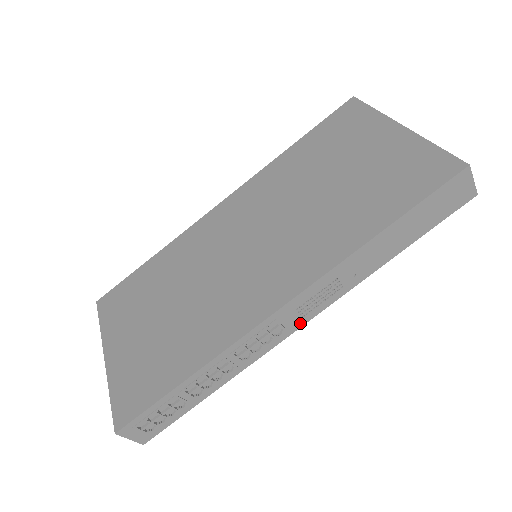
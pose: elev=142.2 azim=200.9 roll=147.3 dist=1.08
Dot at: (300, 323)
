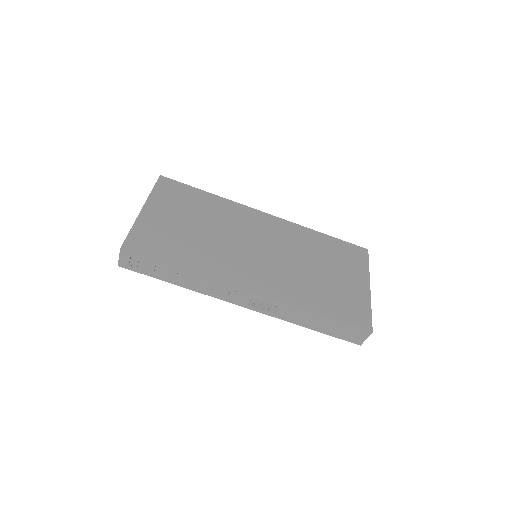
Dot at: (244, 305)
